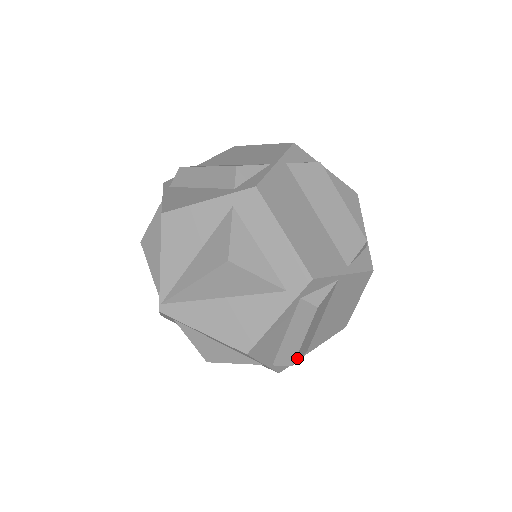
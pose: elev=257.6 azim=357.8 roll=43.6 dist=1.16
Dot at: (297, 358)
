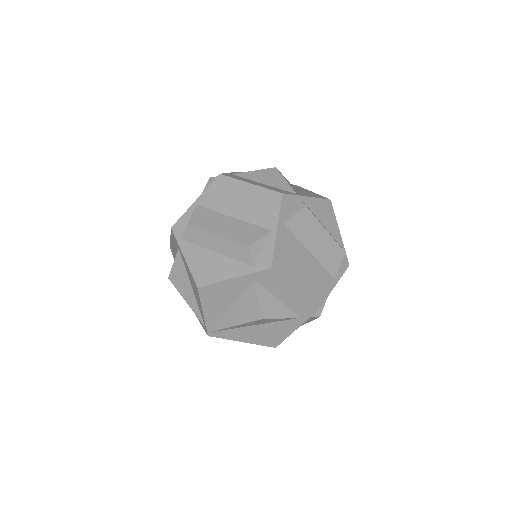
Dot at: occluded
